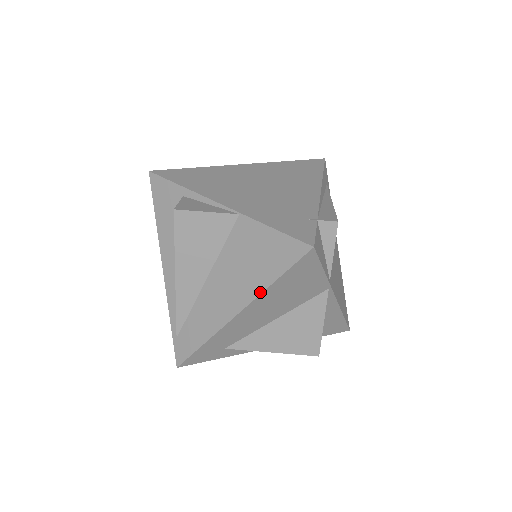
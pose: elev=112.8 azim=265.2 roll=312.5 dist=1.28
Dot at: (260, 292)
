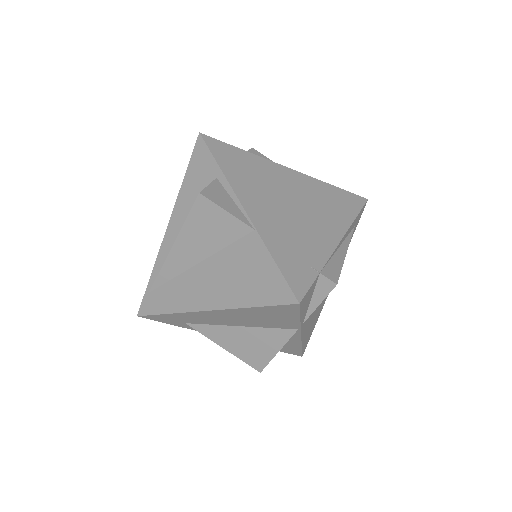
Dot at: (235, 307)
